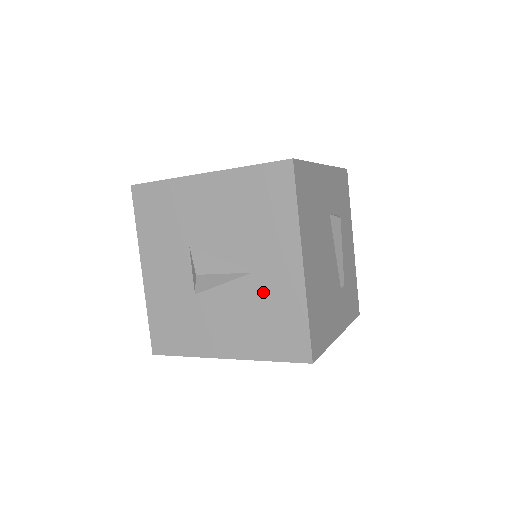
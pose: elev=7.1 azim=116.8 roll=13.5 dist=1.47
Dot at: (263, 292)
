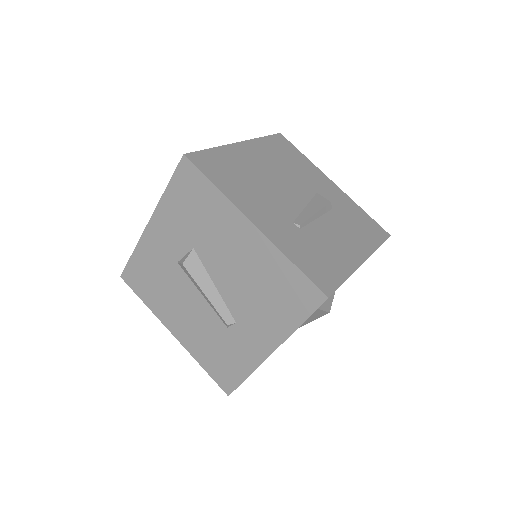
Dot at: occluded
